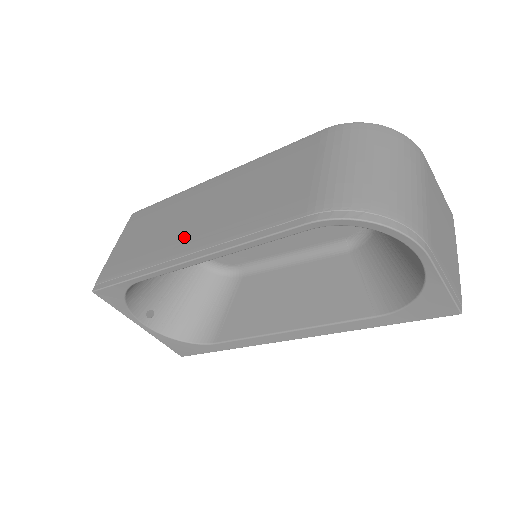
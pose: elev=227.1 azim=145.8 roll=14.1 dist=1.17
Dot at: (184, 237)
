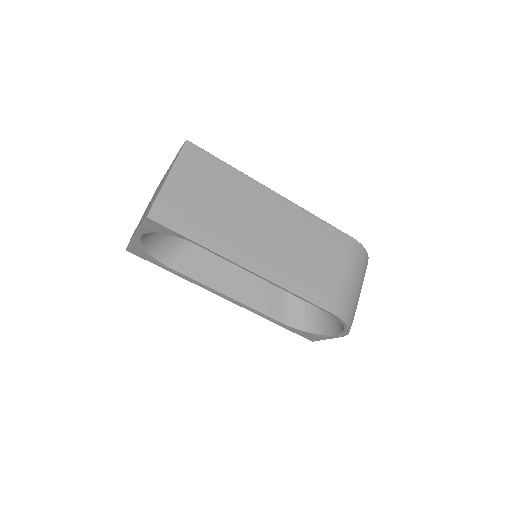
Dot at: (250, 242)
